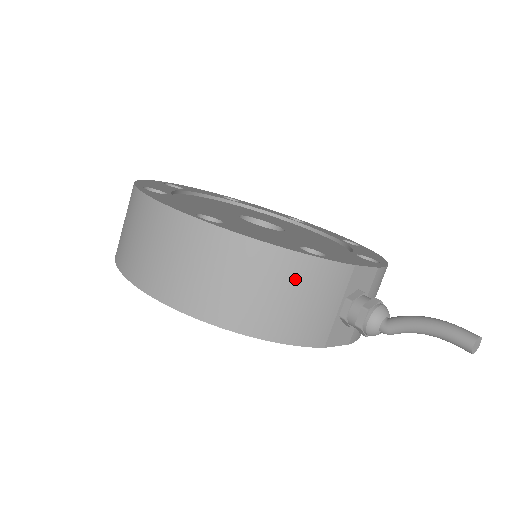
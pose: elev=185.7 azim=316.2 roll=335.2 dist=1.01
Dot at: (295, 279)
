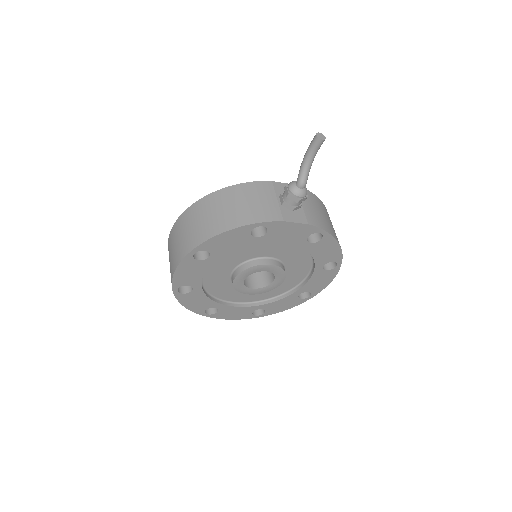
Dot at: (239, 195)
